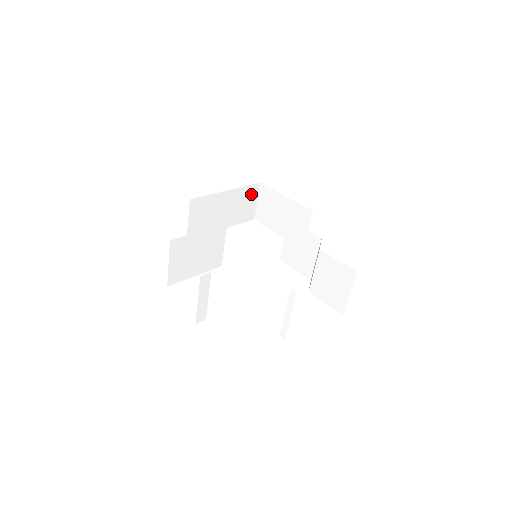
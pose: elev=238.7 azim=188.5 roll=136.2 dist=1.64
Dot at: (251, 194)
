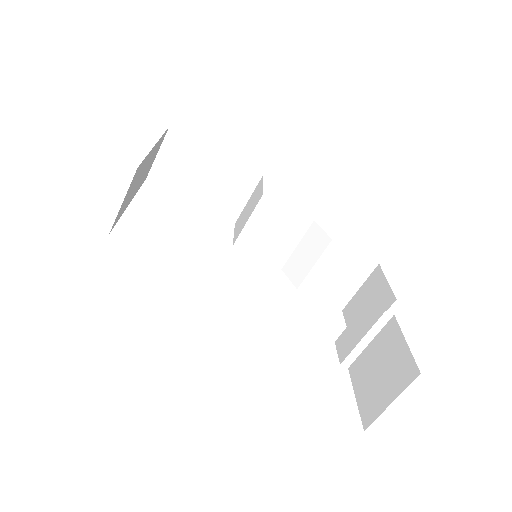
Dot at: occluded
